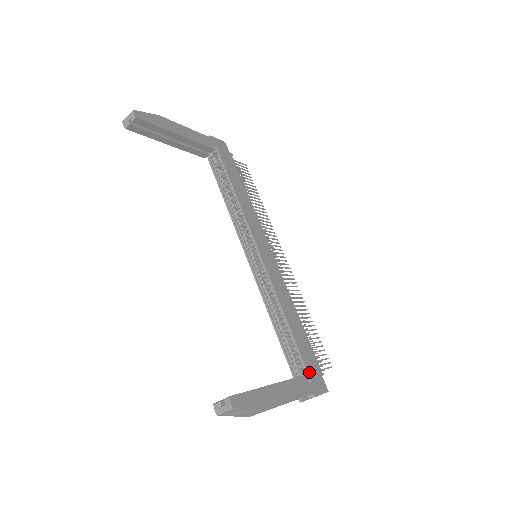
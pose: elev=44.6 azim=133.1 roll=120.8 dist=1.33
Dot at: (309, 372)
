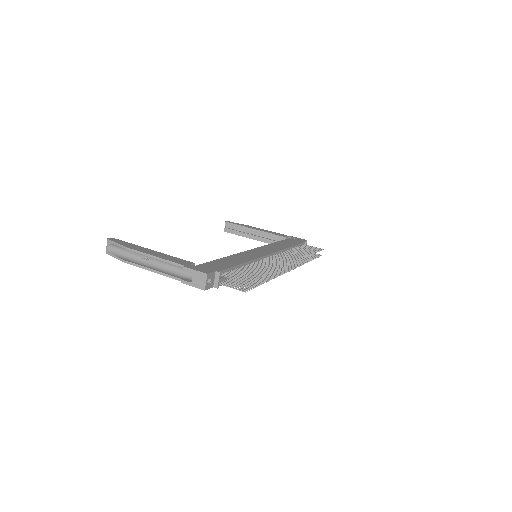
Dot at: (202, 265)
